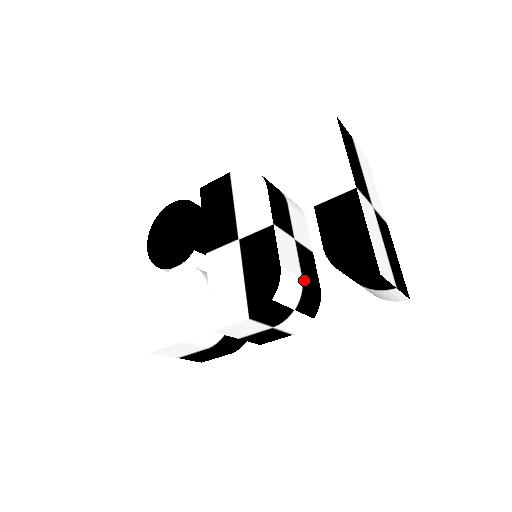
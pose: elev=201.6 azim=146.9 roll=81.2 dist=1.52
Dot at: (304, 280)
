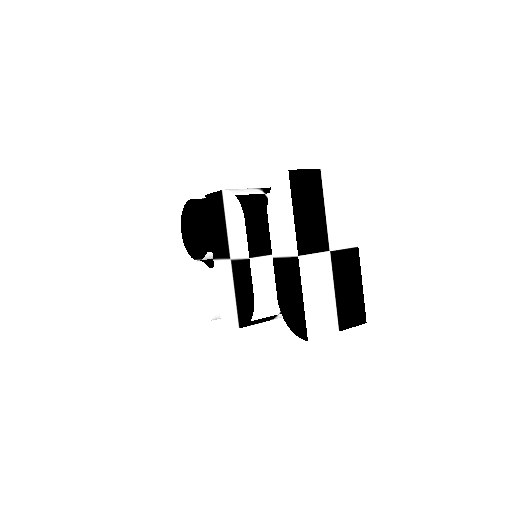
Dot at: occluded
